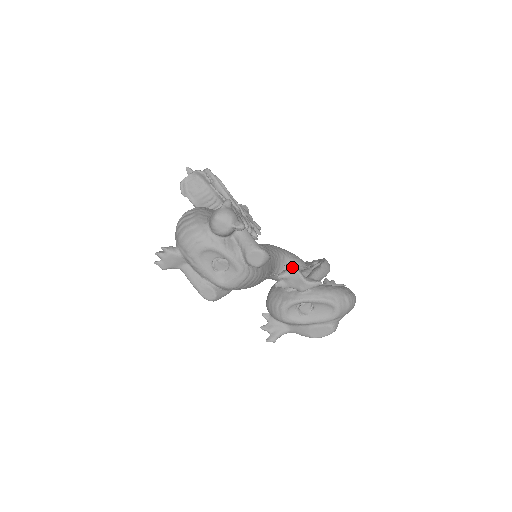
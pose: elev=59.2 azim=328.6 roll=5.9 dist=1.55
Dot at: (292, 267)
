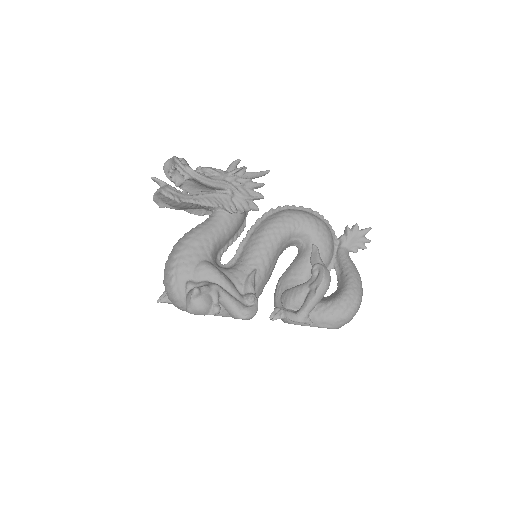
Dot at: occluded
